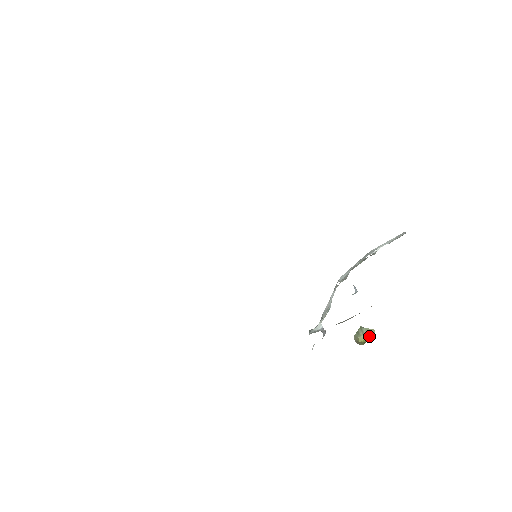
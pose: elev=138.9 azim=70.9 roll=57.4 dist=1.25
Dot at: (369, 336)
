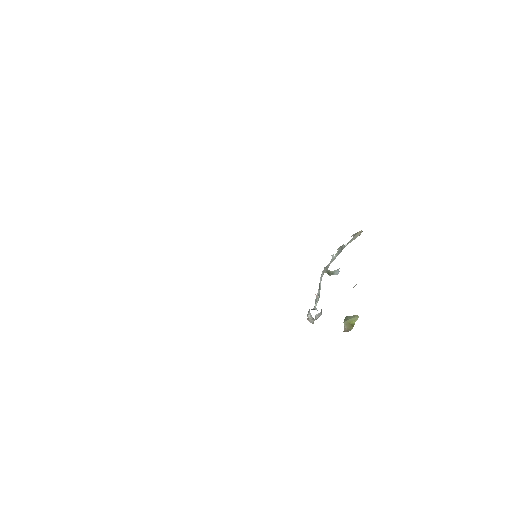
Dot at: (355, 319)
